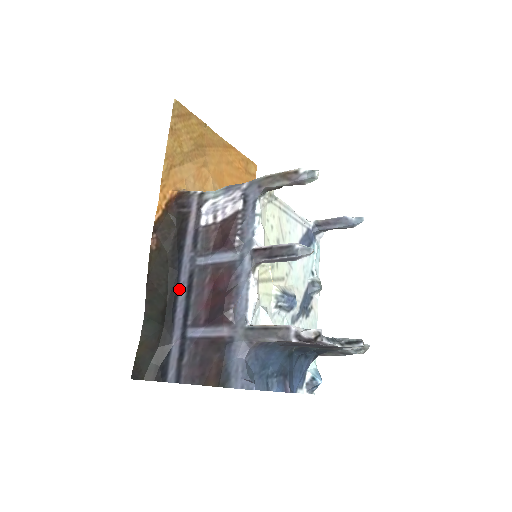
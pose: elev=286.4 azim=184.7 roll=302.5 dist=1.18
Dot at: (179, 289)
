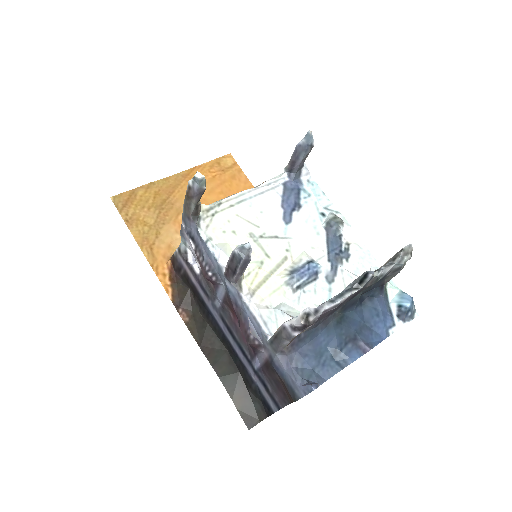
Dot at: (226, 335)
